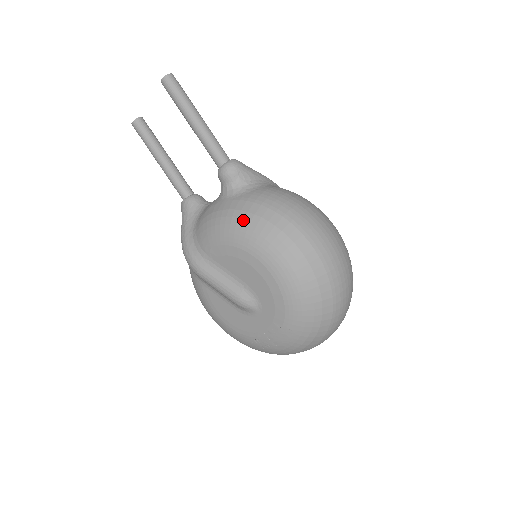
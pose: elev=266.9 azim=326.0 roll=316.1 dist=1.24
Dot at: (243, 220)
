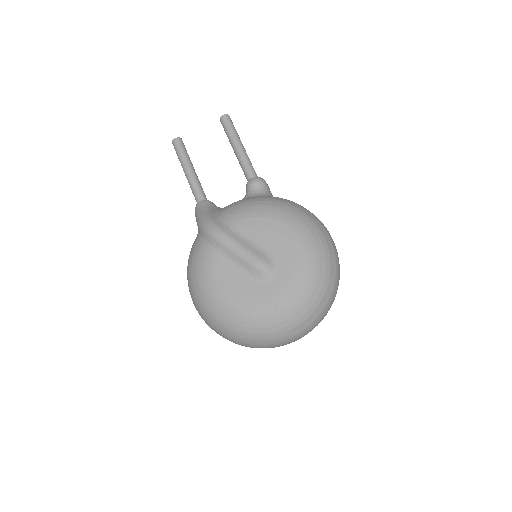
Dot at: (278, 203)
